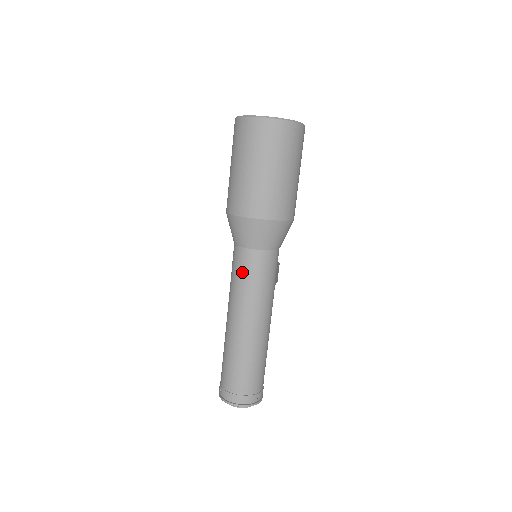
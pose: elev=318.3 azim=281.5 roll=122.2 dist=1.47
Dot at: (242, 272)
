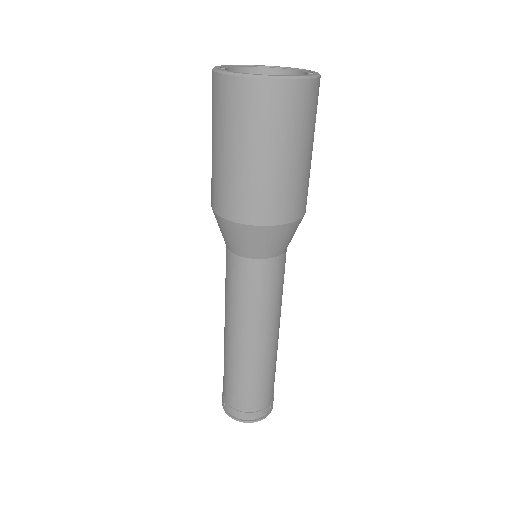
Dot at: (242, 286)
